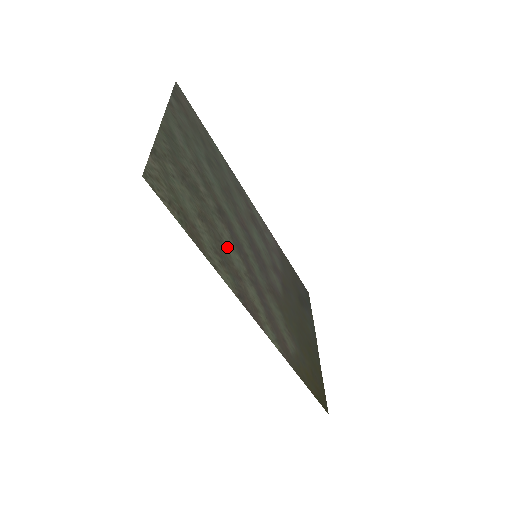
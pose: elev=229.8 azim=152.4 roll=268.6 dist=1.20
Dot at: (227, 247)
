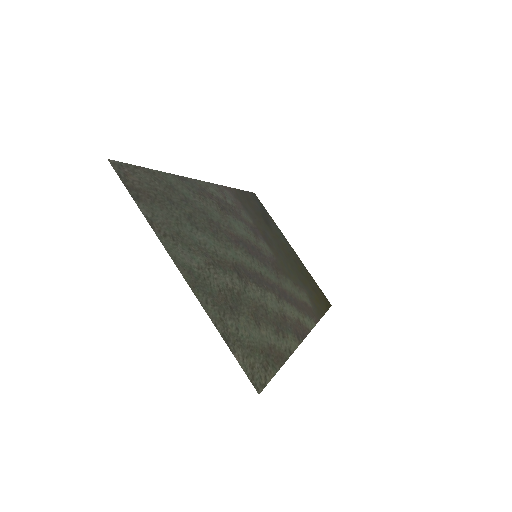
Dot at: (266, 305)
